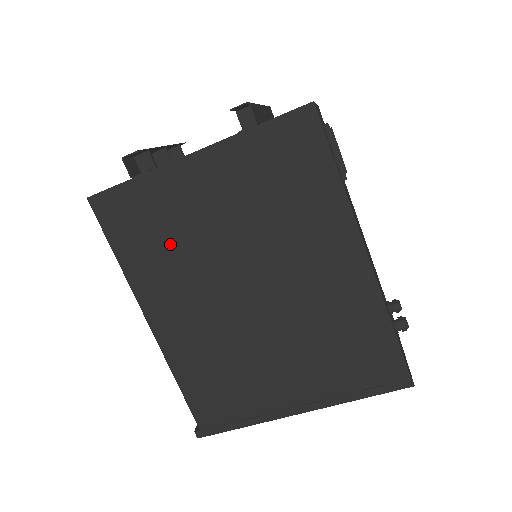
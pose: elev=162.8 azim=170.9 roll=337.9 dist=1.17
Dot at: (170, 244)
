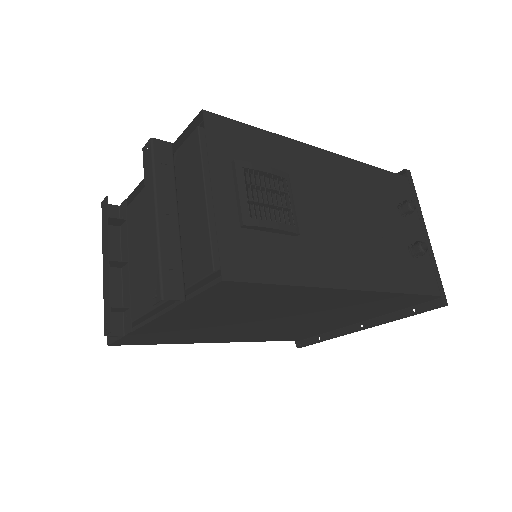
Dot at: (193, 333)
